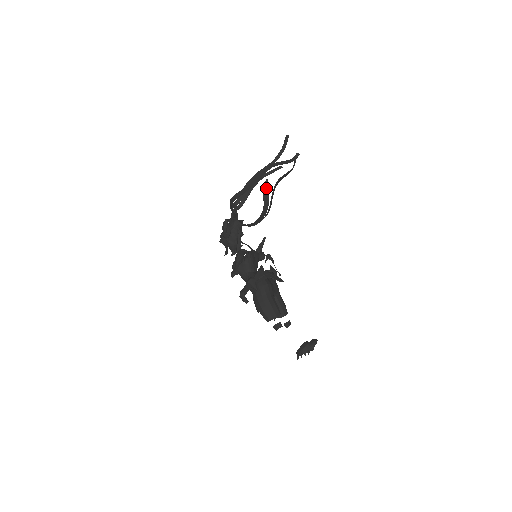
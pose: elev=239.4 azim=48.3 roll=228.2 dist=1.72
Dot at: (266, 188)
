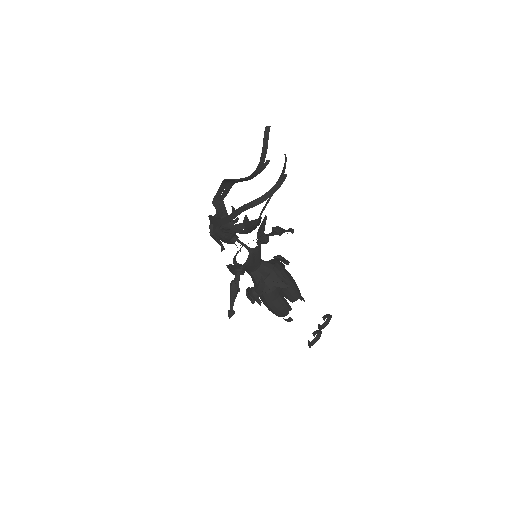
Dot at: (247, 223)
